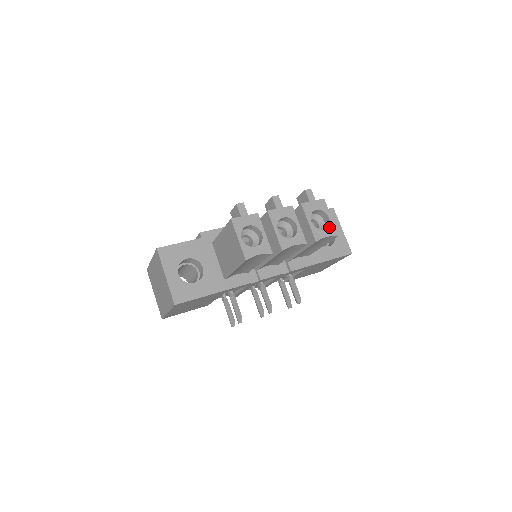
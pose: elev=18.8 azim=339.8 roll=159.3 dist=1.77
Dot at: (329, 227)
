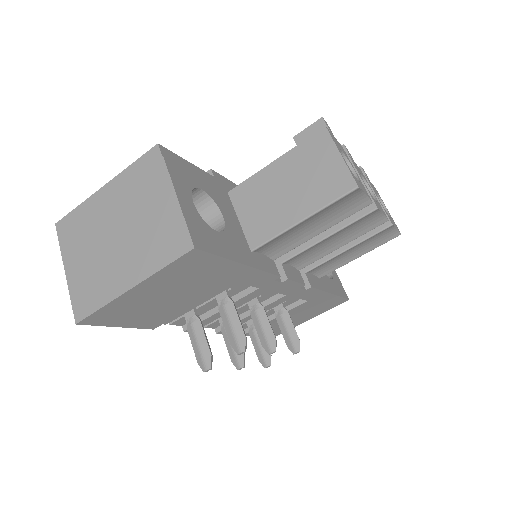
Dot at: (392, 219)
